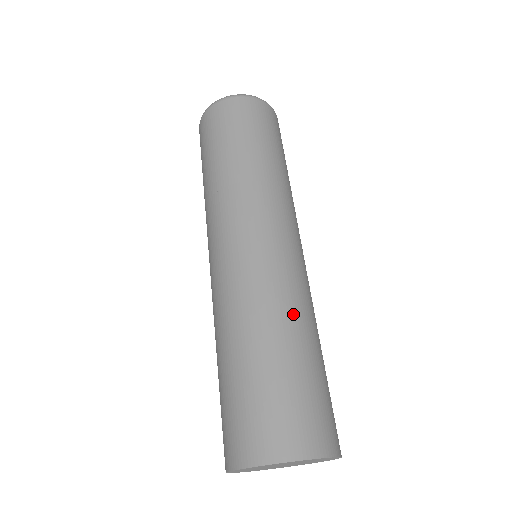
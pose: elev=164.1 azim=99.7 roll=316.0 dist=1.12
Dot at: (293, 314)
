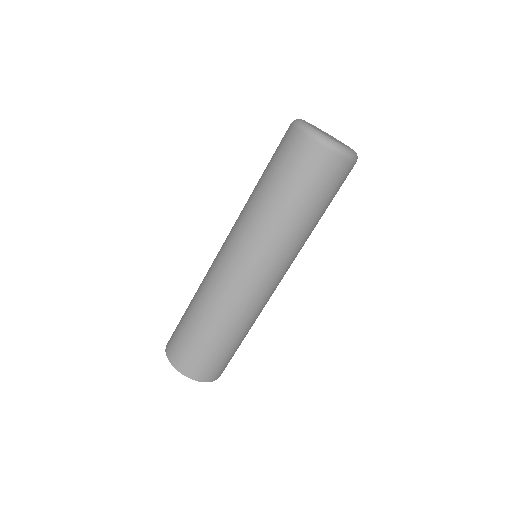
Dot at: (219, 314)
